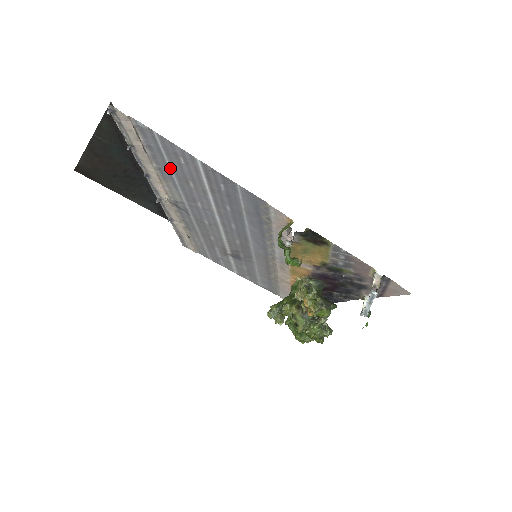
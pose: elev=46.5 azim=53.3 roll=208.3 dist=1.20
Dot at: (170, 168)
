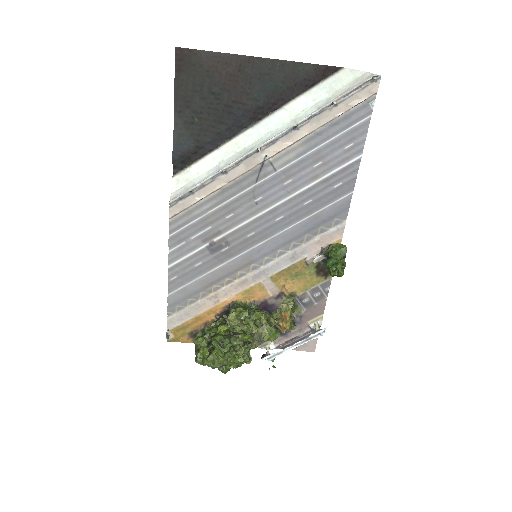
Dot at: (327, 141)
